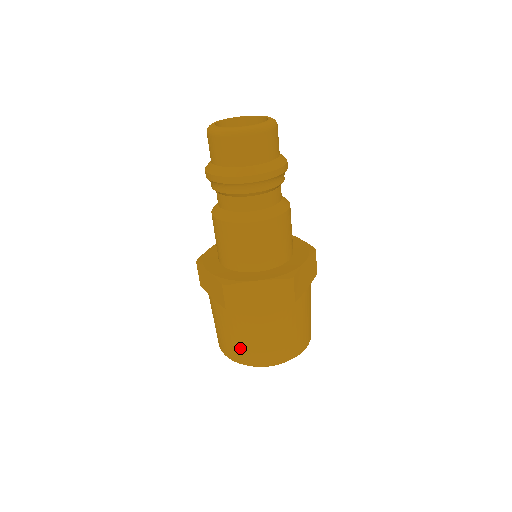
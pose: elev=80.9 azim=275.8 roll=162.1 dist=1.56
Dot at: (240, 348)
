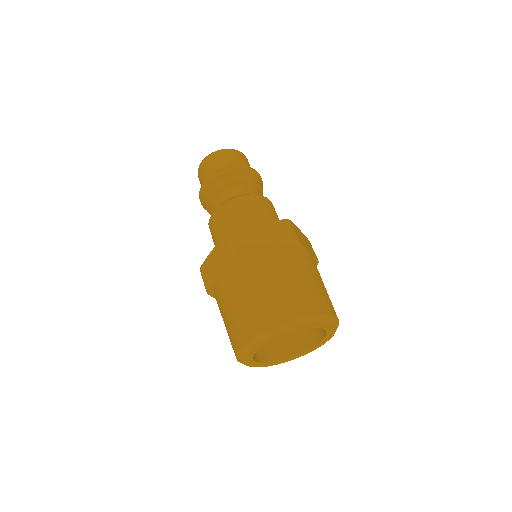
Dot at: (258, 308)
